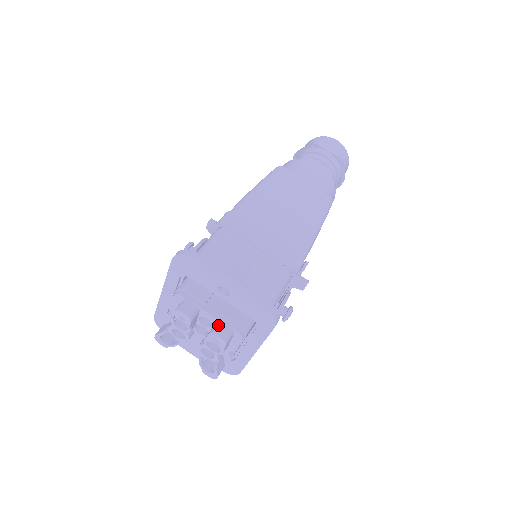
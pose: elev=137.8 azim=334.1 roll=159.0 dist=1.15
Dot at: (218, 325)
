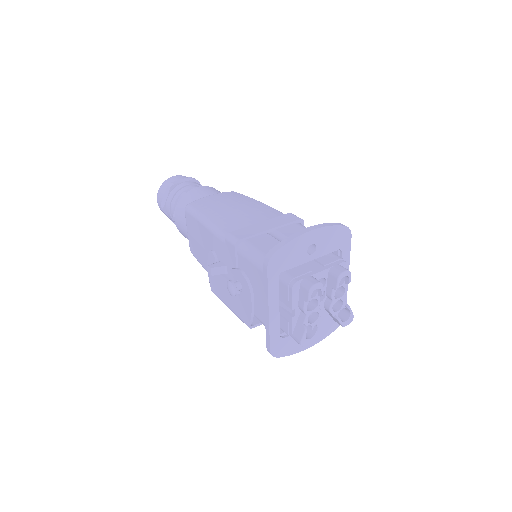
Dot at: (333, 270)
